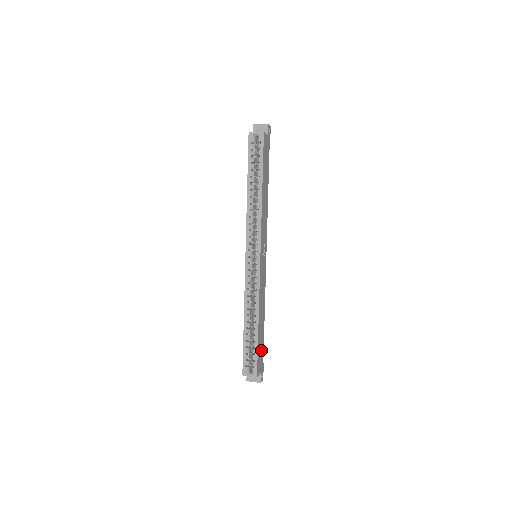
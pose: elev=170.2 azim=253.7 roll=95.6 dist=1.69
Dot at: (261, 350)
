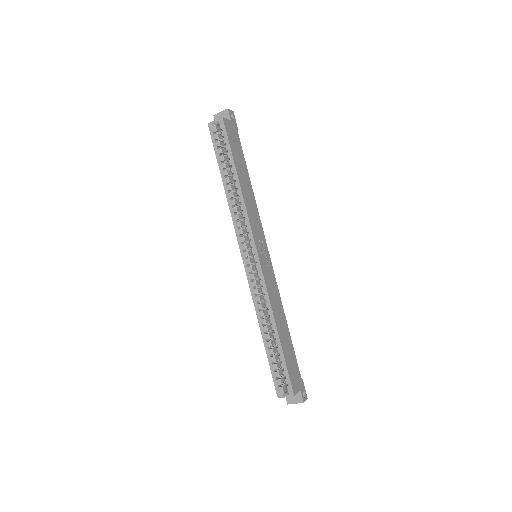
Dot at: (293, 363)
